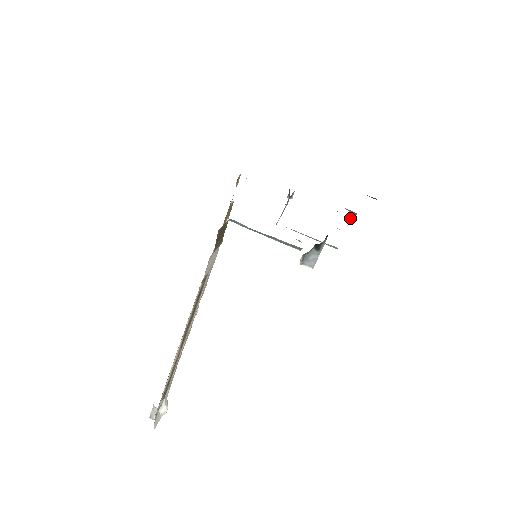
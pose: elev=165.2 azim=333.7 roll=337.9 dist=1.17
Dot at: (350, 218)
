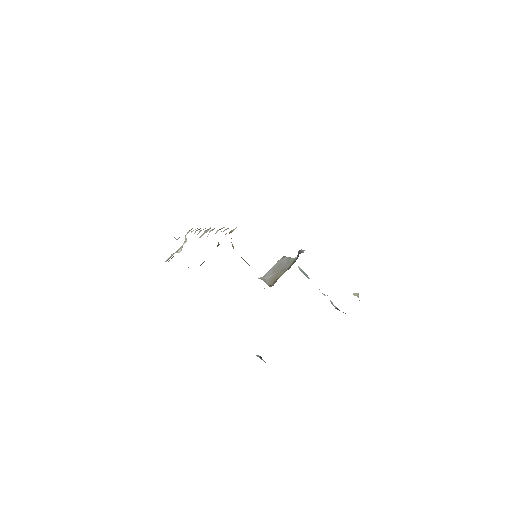
Dot at: (358, 297)
